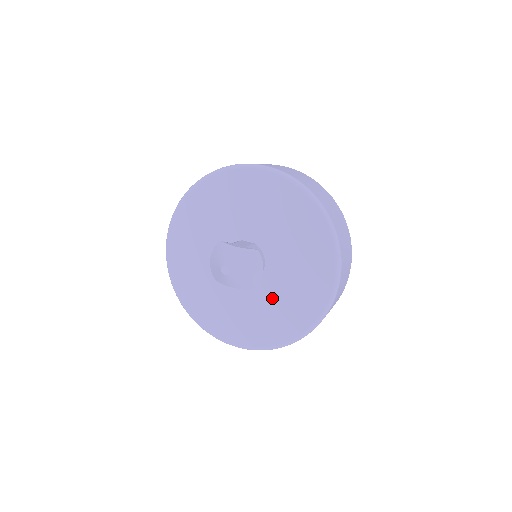
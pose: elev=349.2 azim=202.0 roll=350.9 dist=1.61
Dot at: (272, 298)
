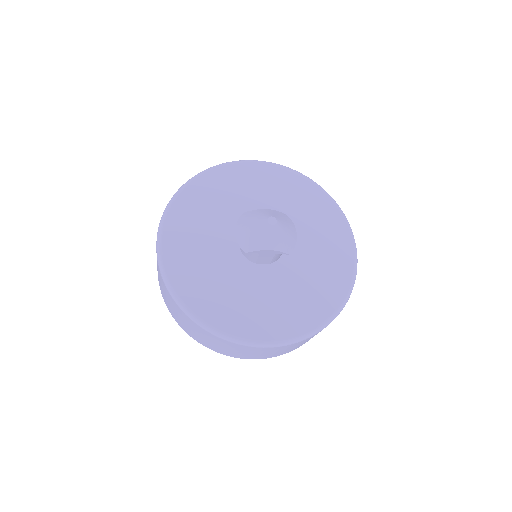
Dot at: (299, 275)
